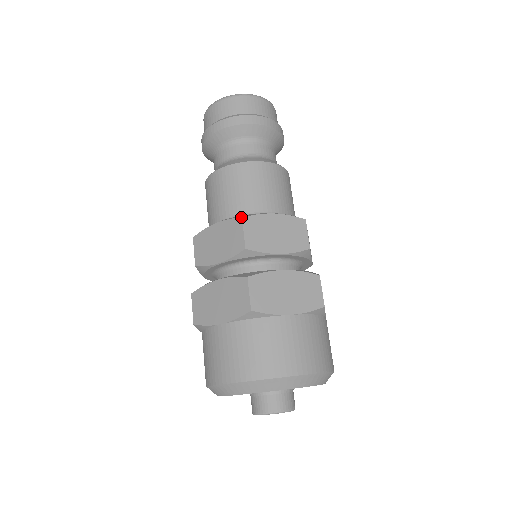
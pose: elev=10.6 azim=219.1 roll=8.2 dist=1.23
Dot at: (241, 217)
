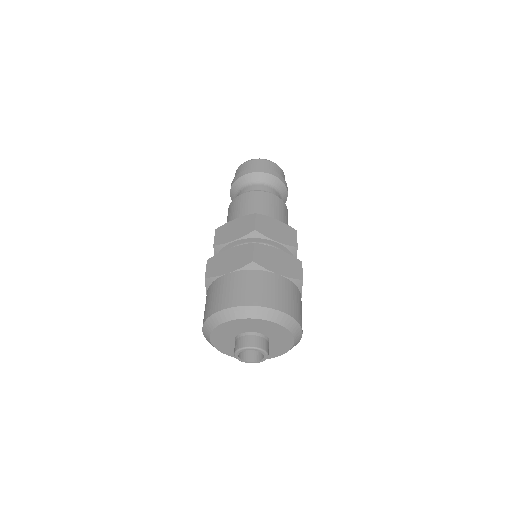
Dot at: (215, 229)
